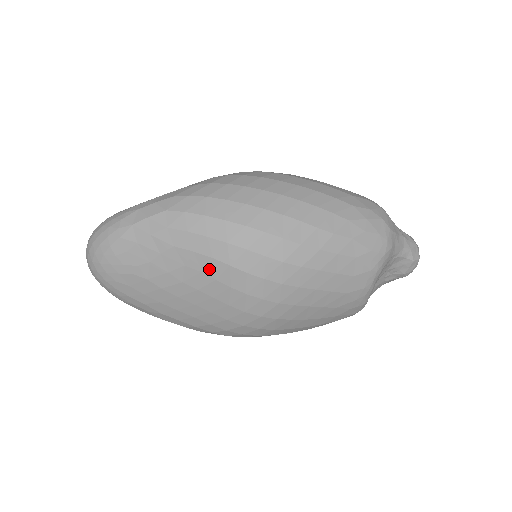
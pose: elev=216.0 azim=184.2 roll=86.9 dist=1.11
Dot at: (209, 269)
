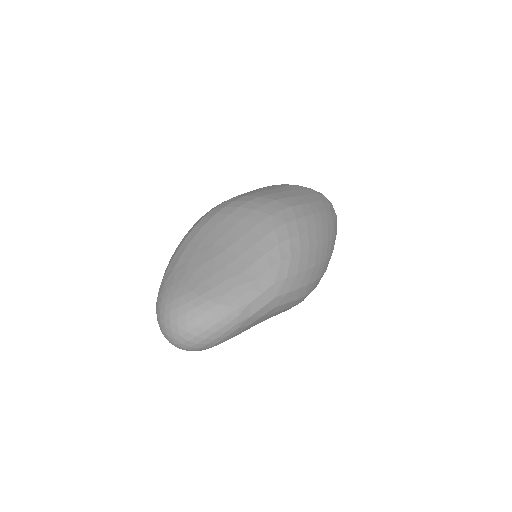
Dot at: occluded
